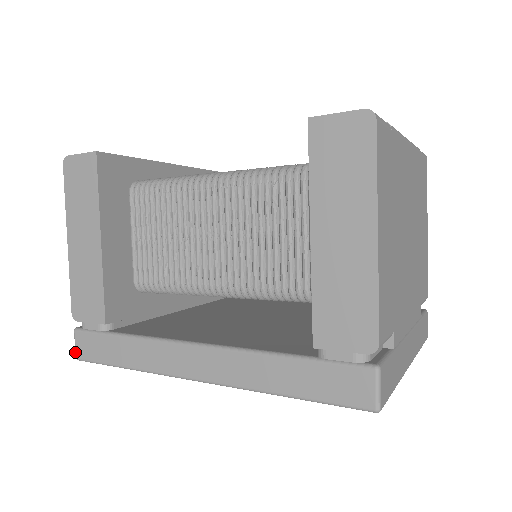
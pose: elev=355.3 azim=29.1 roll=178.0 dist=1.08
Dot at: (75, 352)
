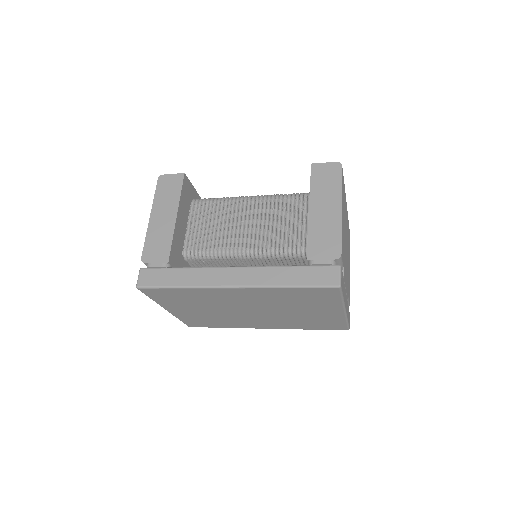
Dot at: (137, 282)
